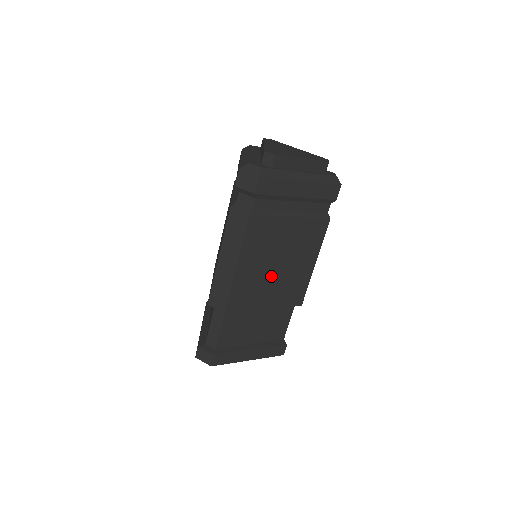
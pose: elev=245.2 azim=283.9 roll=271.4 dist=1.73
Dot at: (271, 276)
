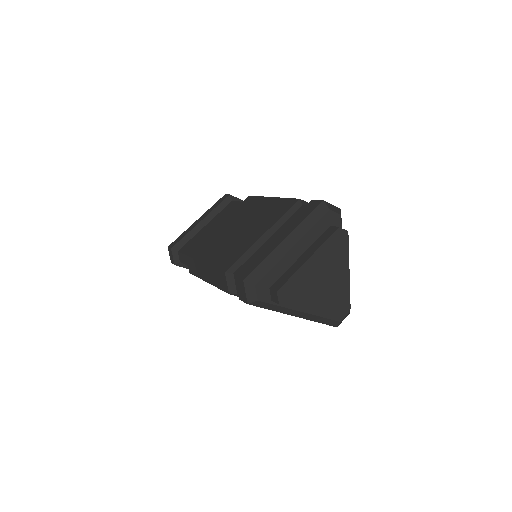
Dot at: occluded
